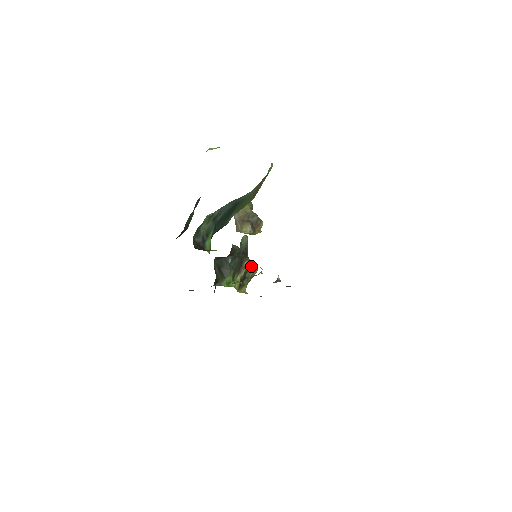
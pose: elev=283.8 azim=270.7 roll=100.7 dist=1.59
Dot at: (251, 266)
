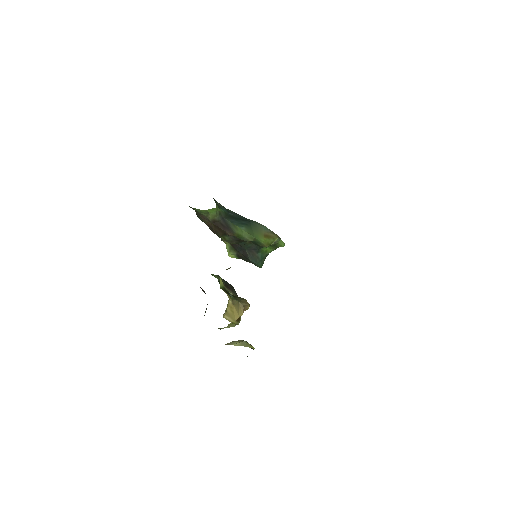
Dot at: (242, 298)
